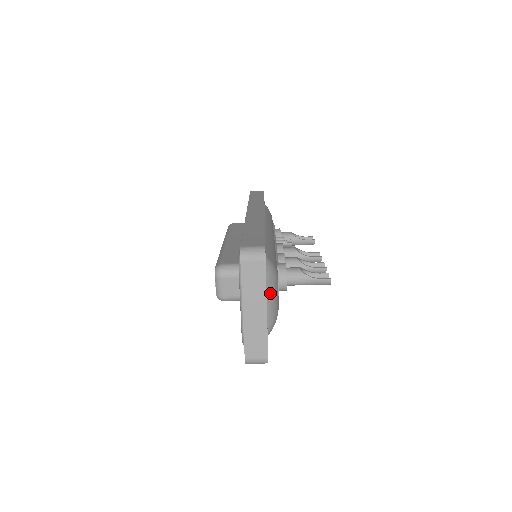
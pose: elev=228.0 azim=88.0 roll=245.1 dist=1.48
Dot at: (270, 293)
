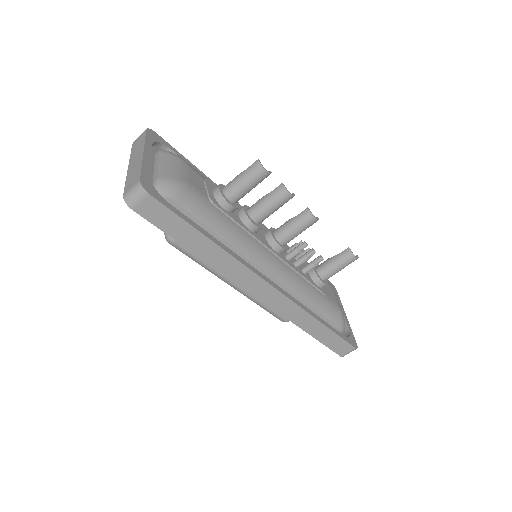
Dot at: (165, 161)
